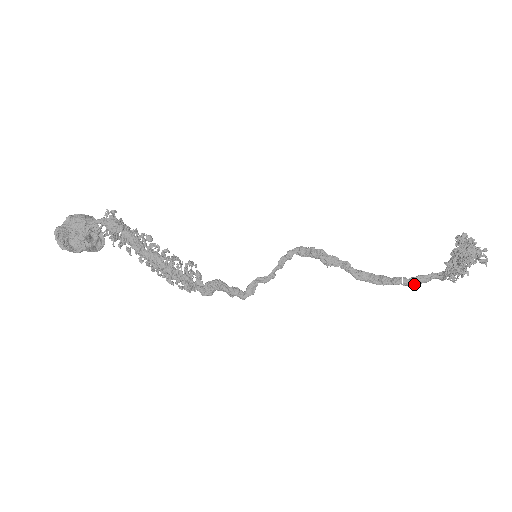
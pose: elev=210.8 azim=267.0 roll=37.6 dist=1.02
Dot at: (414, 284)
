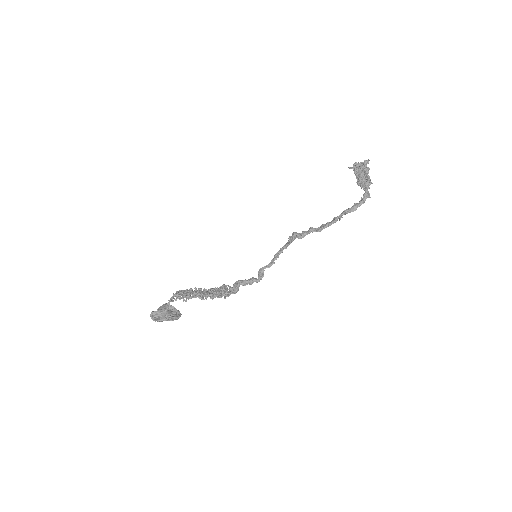
Dot at: (353, 208)
